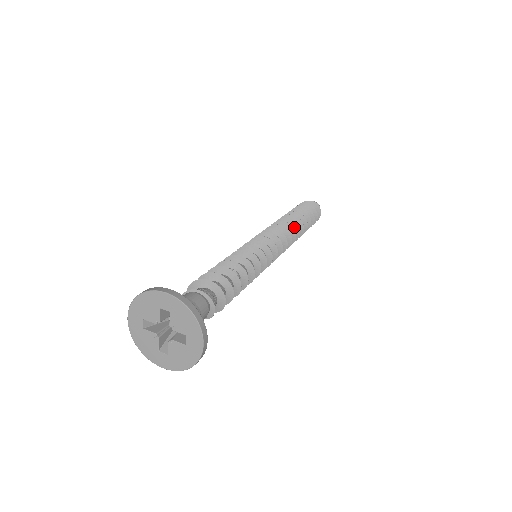
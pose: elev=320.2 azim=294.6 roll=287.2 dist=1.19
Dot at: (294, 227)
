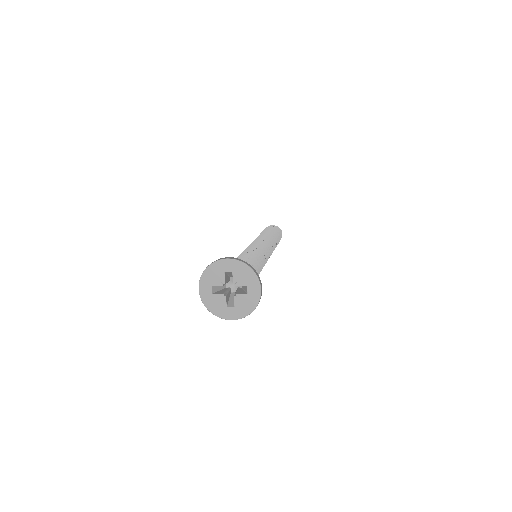
Dot at: occluded
